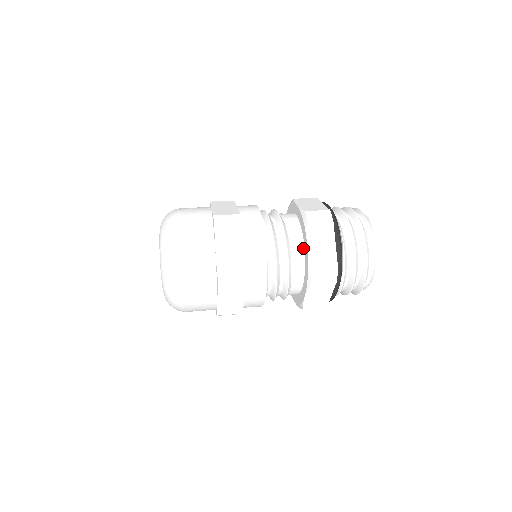
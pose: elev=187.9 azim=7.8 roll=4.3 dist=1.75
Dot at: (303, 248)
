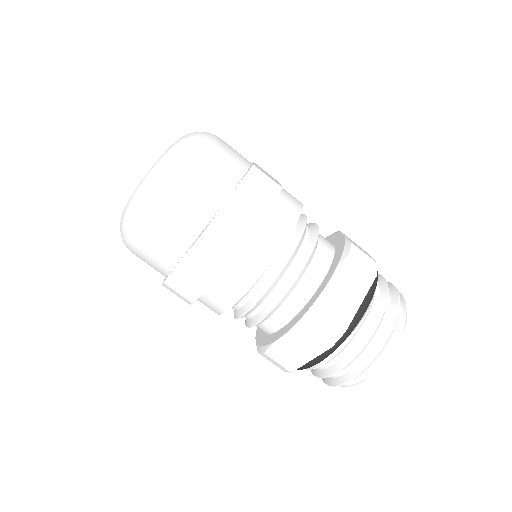
Dot at: (321, 280)
